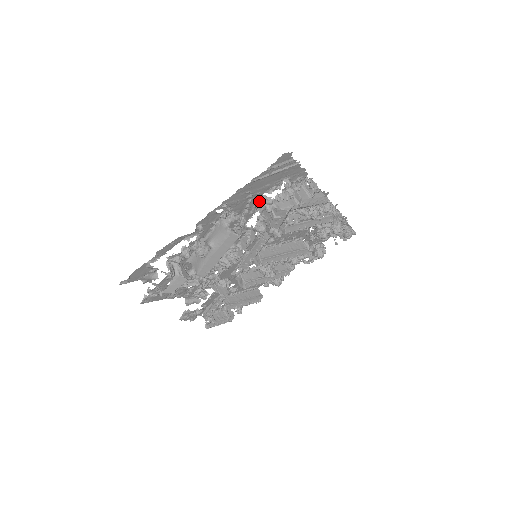
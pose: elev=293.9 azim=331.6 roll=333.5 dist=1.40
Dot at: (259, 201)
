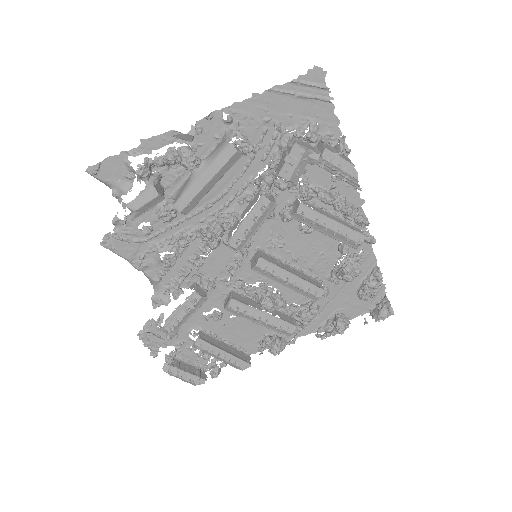
Dot at: (276, 142)
